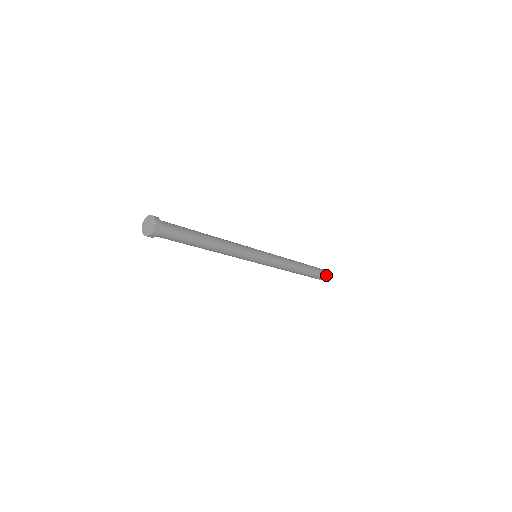
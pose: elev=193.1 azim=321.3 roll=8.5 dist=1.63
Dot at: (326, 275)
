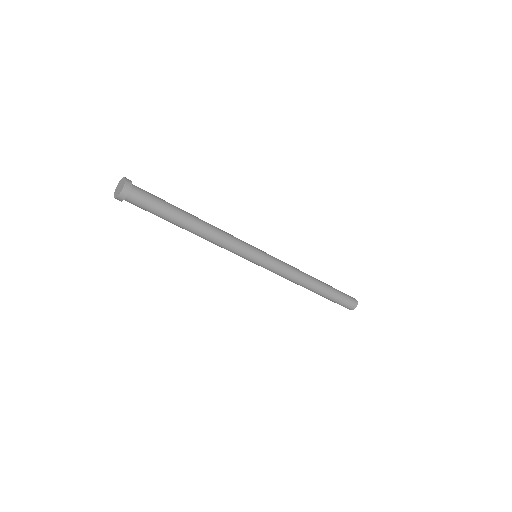
Dot at: (350, 297)
